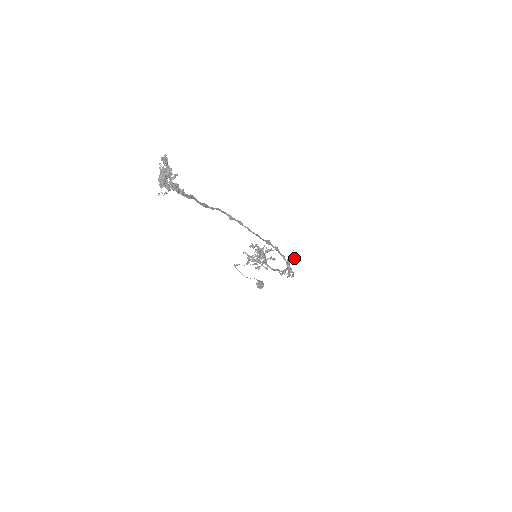
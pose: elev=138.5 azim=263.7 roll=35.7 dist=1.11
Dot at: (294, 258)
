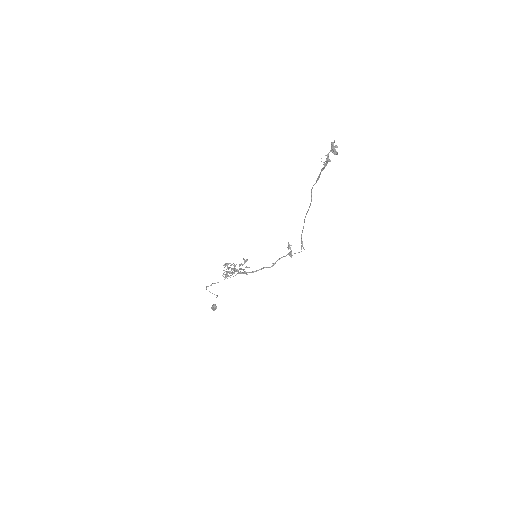
Dot at: (291, 245)
